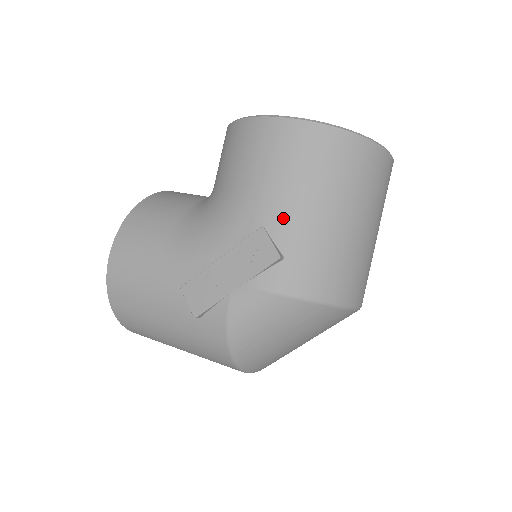
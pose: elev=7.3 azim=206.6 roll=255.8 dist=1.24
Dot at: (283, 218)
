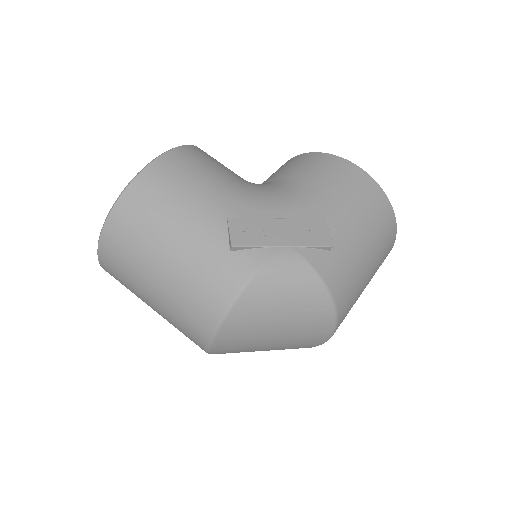
Dot at: (341, 225)
